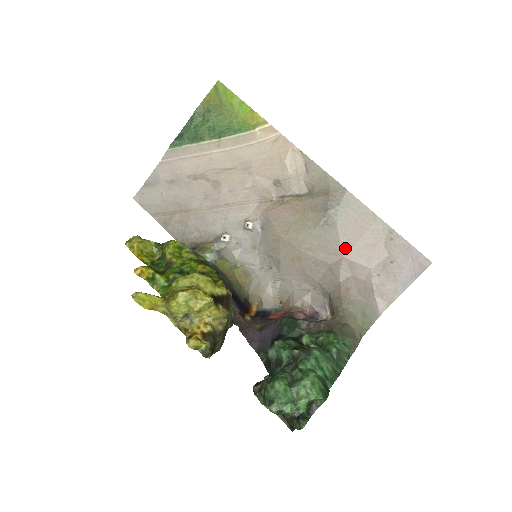
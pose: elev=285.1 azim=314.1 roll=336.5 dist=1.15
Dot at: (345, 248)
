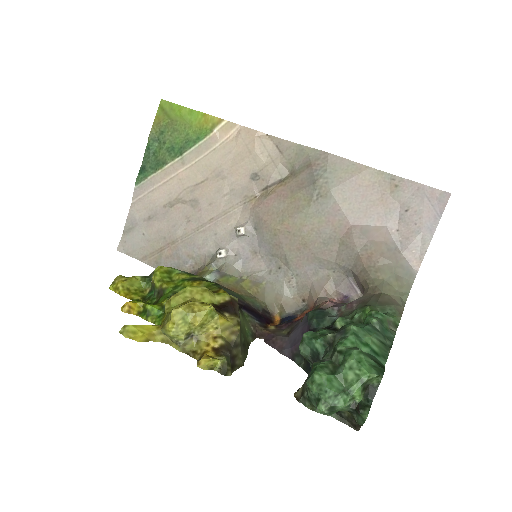
Dot at: (350, 214)
